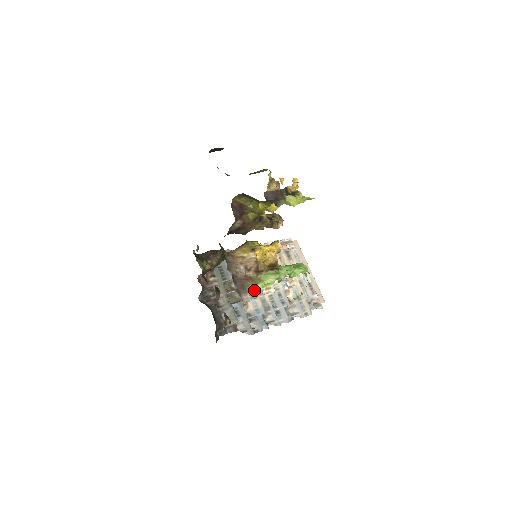
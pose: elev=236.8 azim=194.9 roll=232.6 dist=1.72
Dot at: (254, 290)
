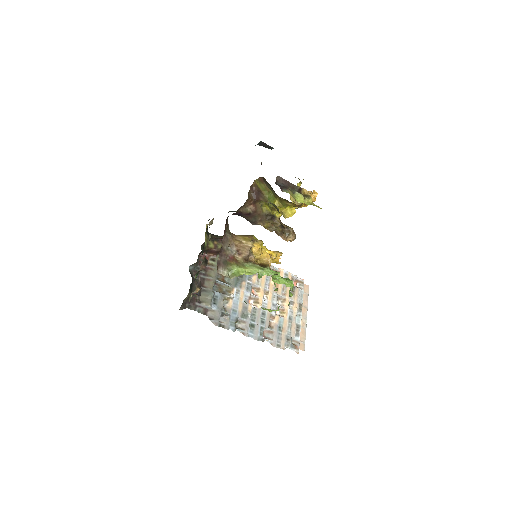
Dot at: (233, 271)
